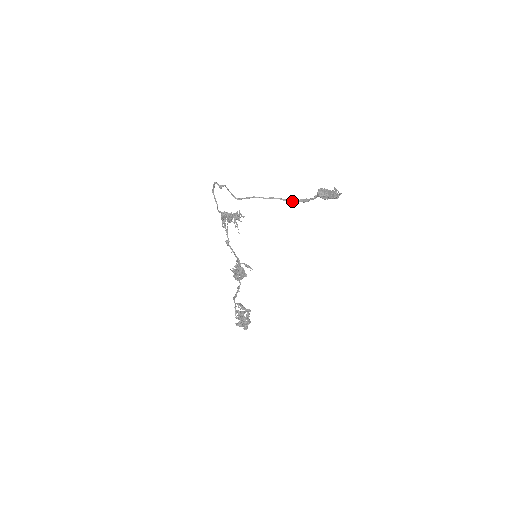
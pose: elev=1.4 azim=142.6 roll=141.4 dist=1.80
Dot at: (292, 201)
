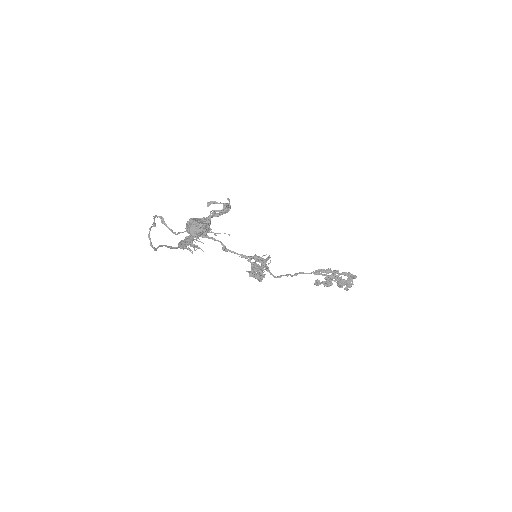
Dot at: (178, 247)
